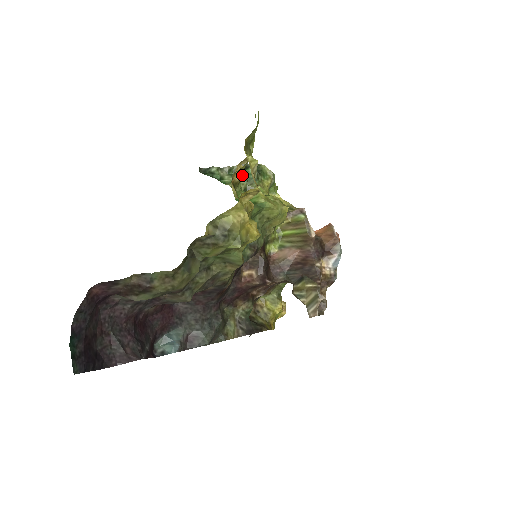
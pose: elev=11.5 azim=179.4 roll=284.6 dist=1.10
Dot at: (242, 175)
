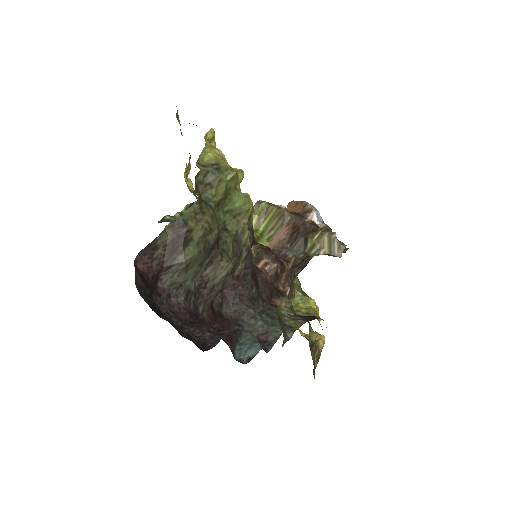
Dot at: occluded
